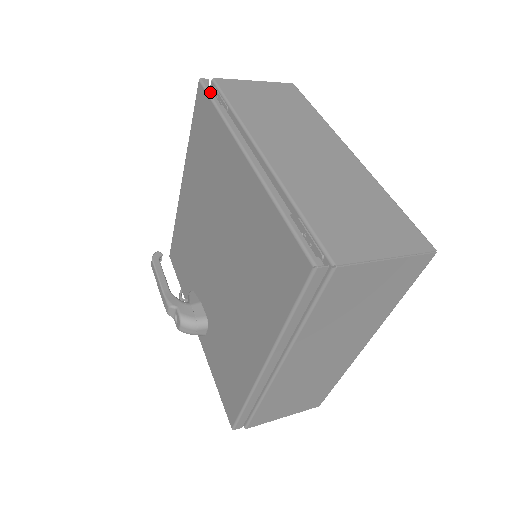
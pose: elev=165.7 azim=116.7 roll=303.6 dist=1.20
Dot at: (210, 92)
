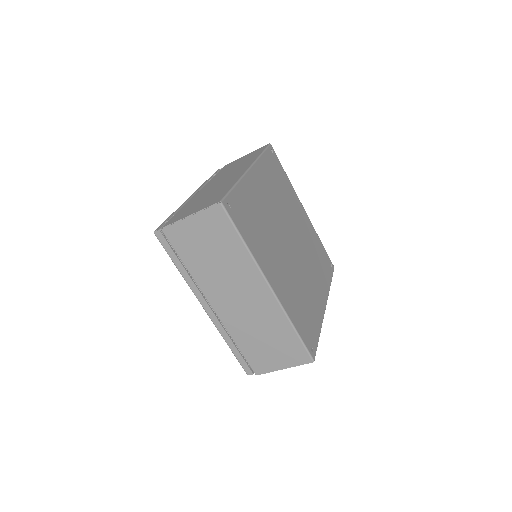
Dot at: (213, 174)
